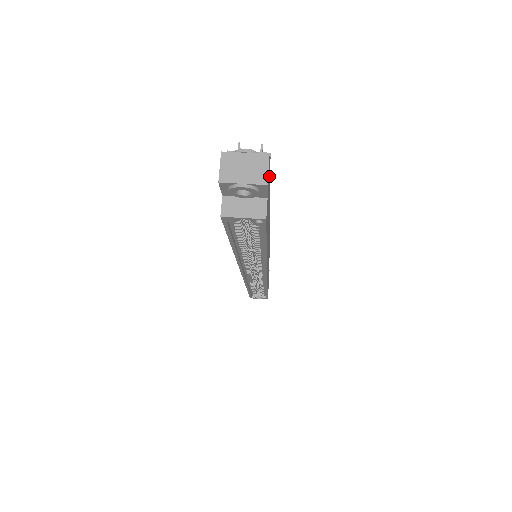
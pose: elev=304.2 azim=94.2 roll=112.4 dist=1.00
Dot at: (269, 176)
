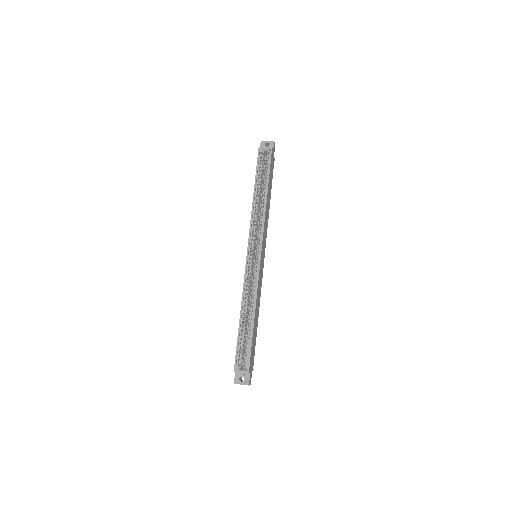
Dot at: occluded
